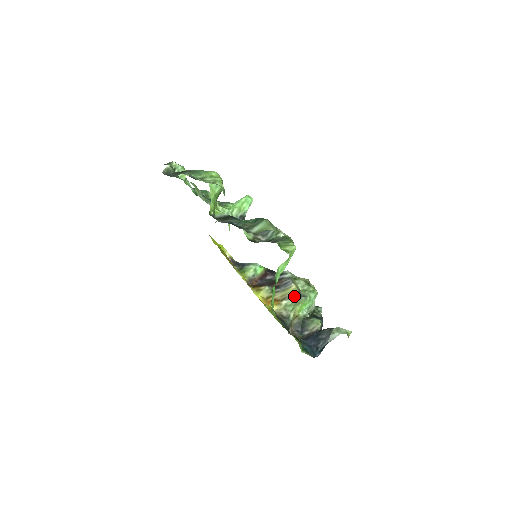
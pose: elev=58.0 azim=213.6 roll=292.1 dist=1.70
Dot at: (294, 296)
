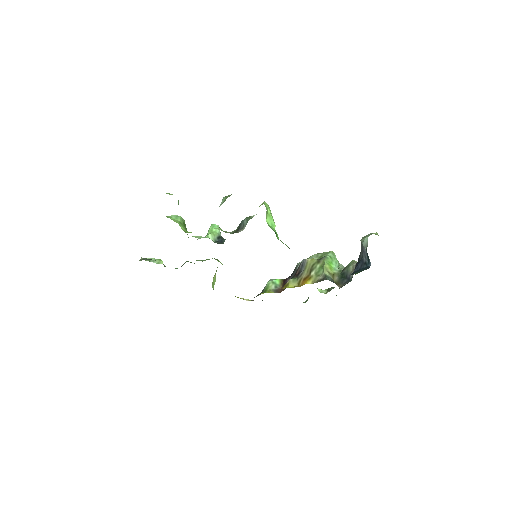
Dot at: (316, 264)
